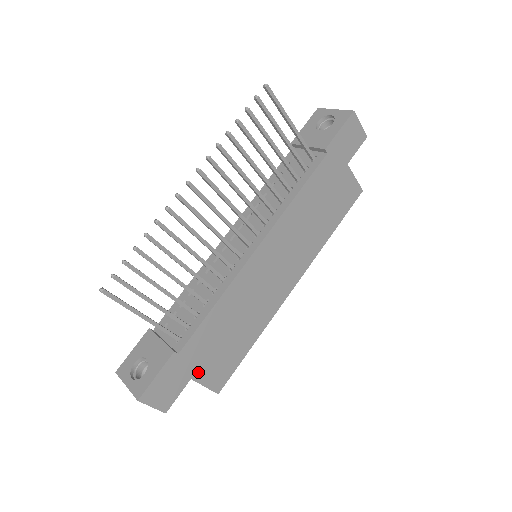
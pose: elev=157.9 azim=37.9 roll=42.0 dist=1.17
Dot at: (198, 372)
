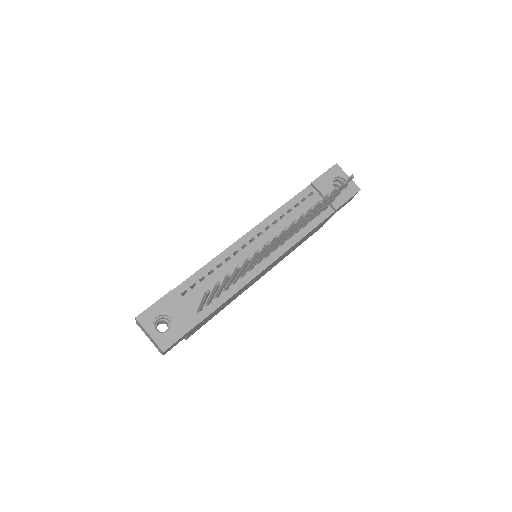
Dot at: occluded
